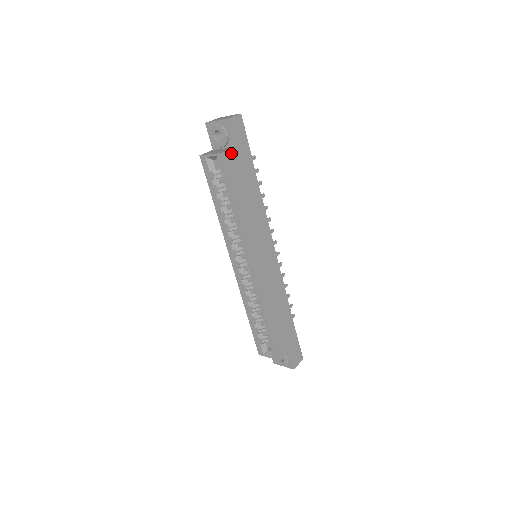
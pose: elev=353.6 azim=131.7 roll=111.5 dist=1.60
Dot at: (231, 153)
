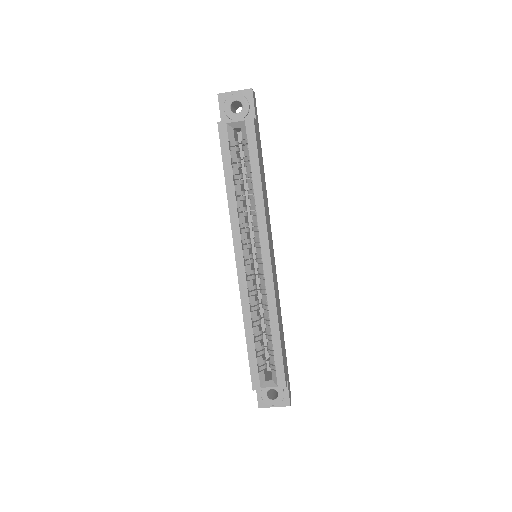
Dot at: (255, 123)
